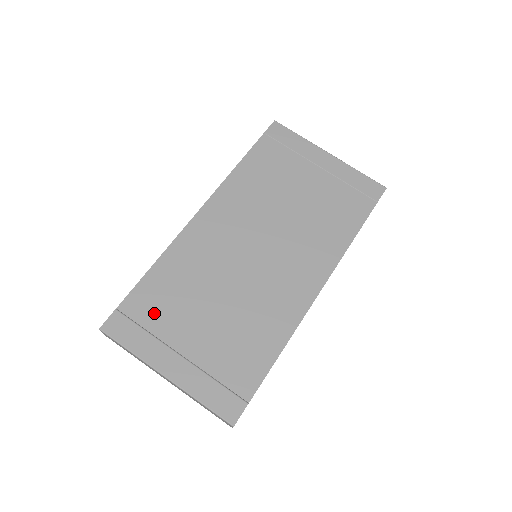
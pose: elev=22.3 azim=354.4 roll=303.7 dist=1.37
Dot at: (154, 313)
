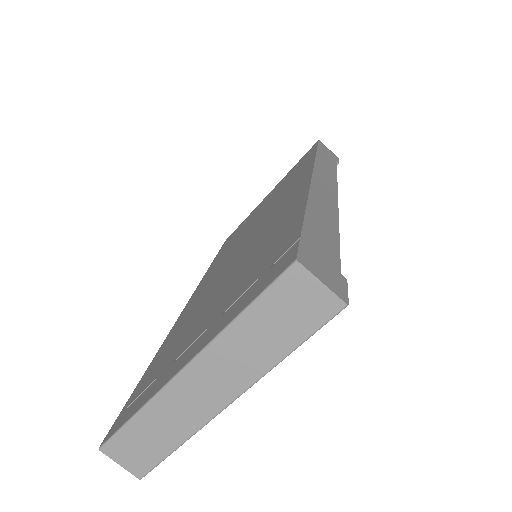
Dot at: (159, 367)
